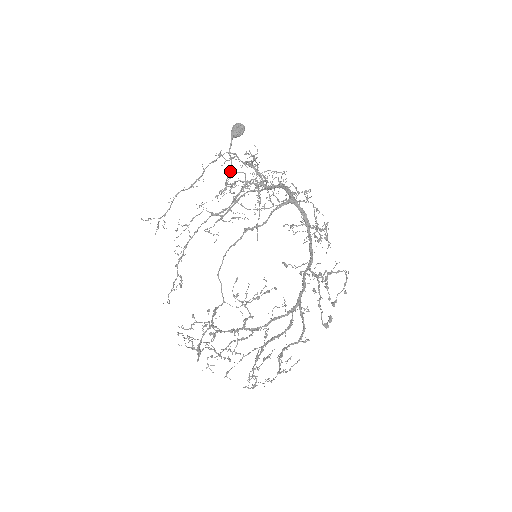
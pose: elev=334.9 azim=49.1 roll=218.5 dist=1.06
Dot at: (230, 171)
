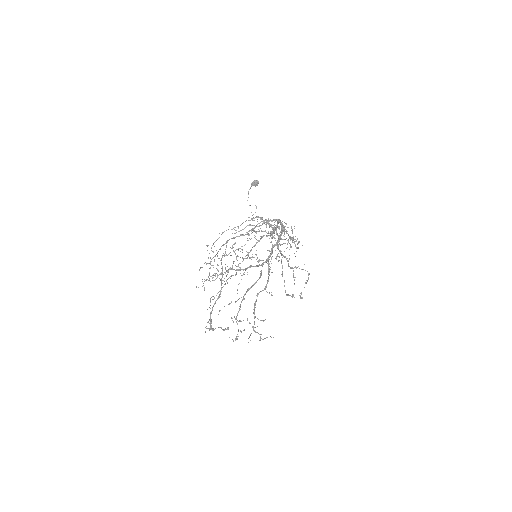
Dot at: (247, 200)
